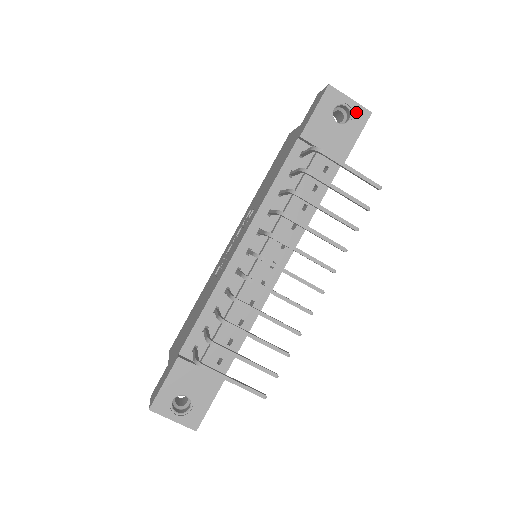
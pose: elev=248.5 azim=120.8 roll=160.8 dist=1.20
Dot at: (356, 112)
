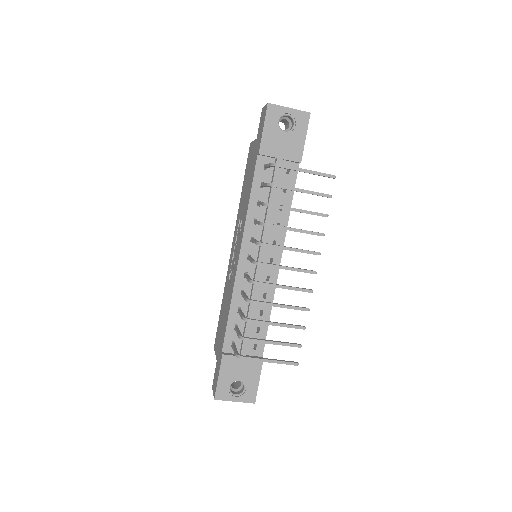
Dot at: (297, 117)
